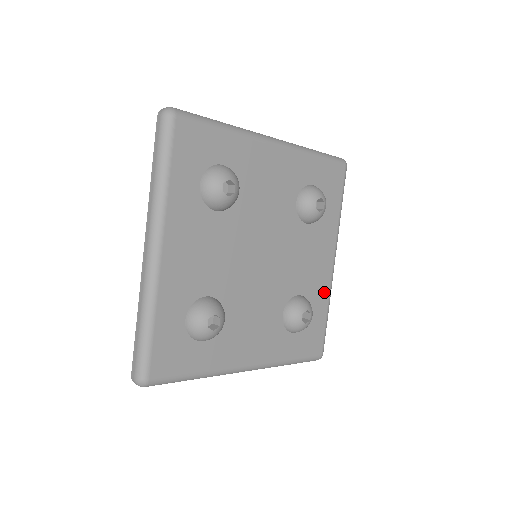
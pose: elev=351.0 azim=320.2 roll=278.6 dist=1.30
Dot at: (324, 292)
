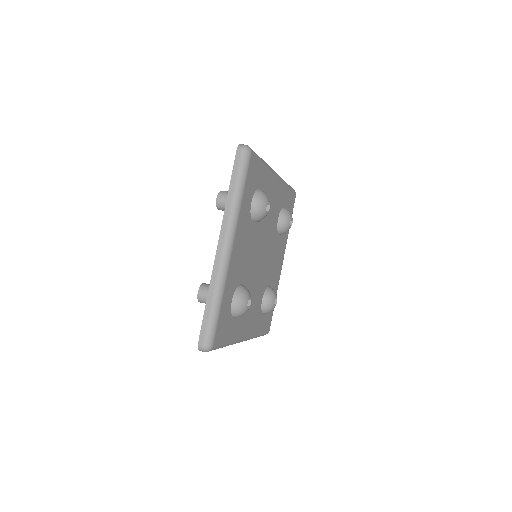
Dot at: (277, 284)
